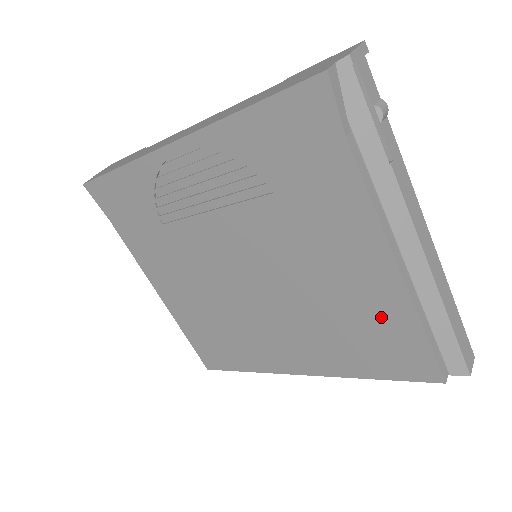
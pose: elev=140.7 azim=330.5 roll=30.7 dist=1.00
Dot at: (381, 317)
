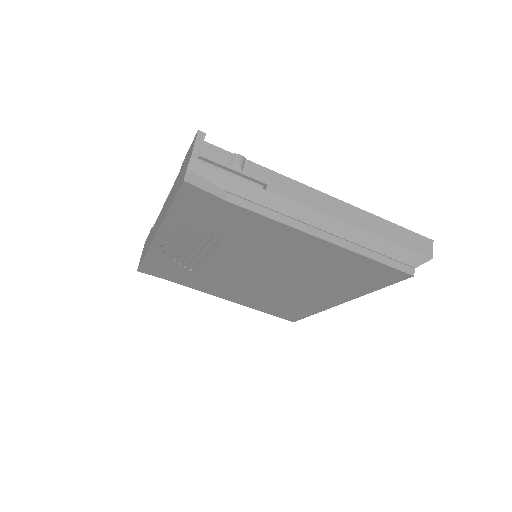
Dot at: (342, 262)
